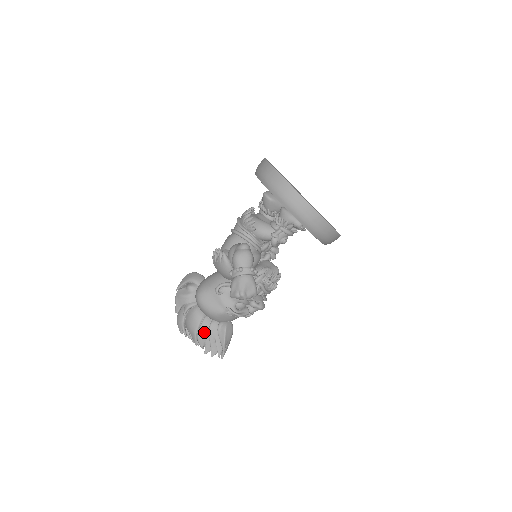
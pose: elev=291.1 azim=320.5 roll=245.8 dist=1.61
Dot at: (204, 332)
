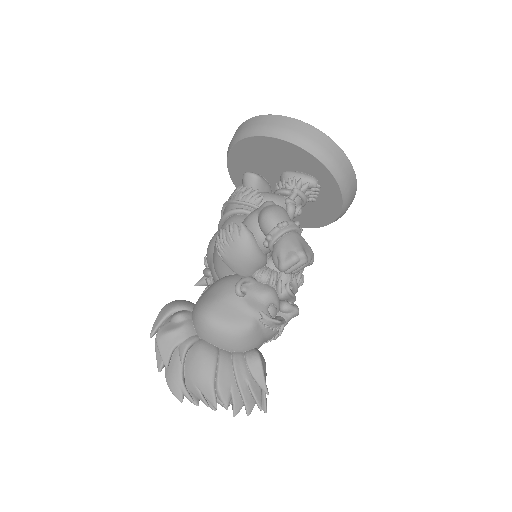
Dot at: (227, 375)
